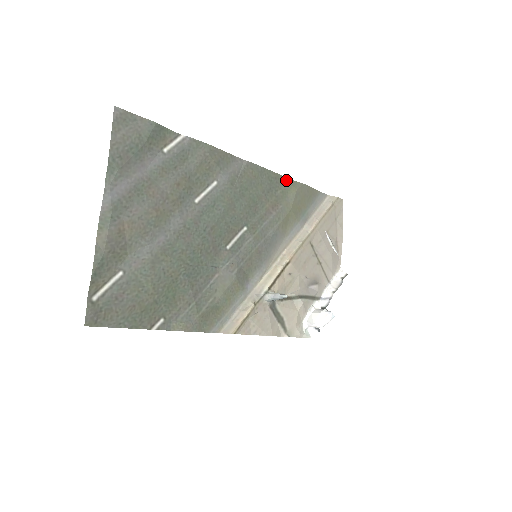
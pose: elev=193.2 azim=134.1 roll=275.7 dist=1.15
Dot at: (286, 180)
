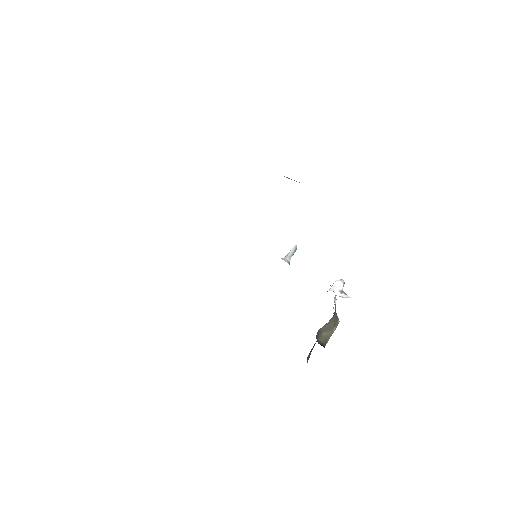
Dot at: occluded
